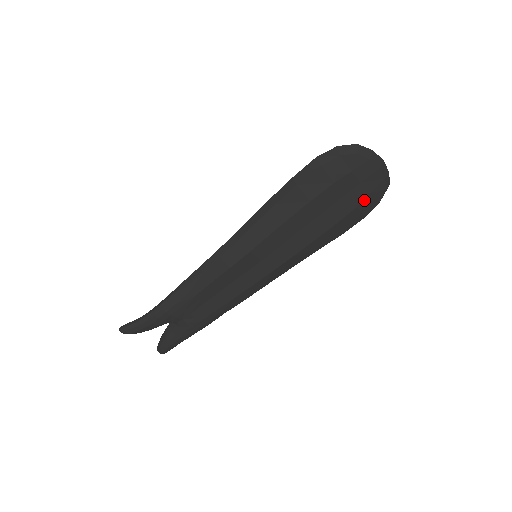
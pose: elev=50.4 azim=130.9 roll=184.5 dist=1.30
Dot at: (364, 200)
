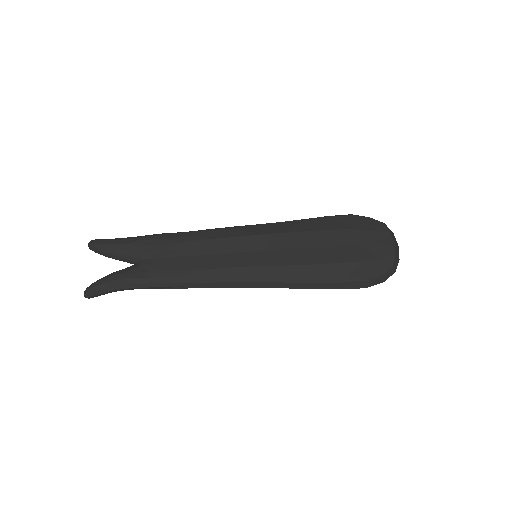
Dot at: (371, 260)
